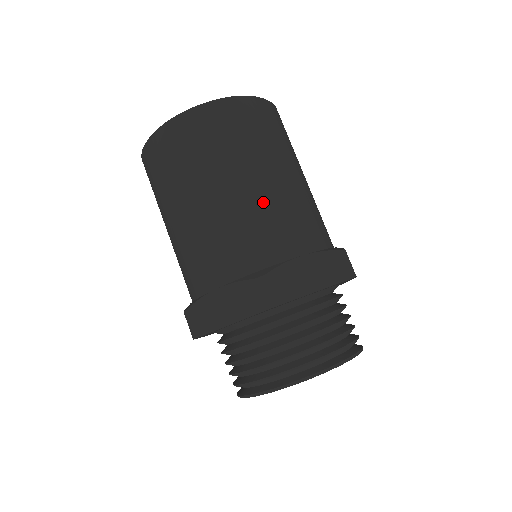
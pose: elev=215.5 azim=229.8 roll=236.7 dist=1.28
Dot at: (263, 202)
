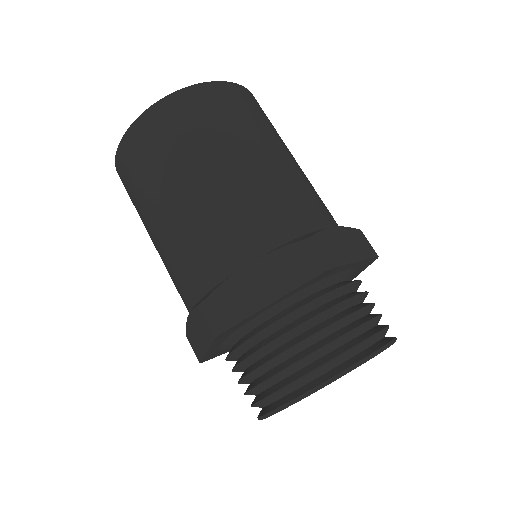
Dot at: (285, 174)
